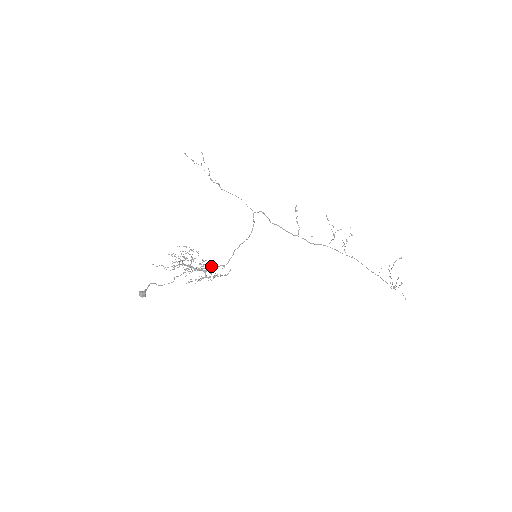
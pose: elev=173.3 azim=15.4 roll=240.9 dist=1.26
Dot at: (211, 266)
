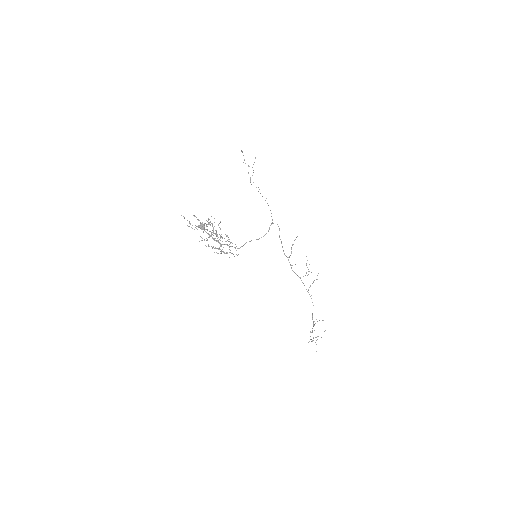
Dot at: occluded
